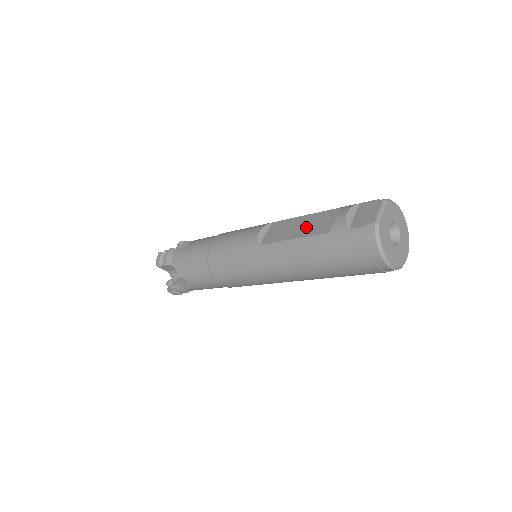
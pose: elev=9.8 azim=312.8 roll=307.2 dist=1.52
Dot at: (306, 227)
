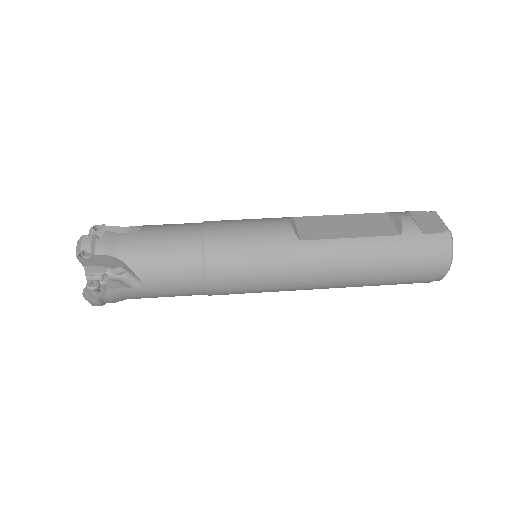
Dot at: (359, 227)
